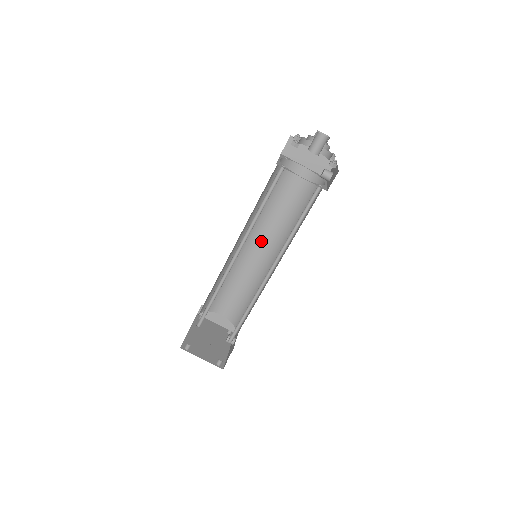
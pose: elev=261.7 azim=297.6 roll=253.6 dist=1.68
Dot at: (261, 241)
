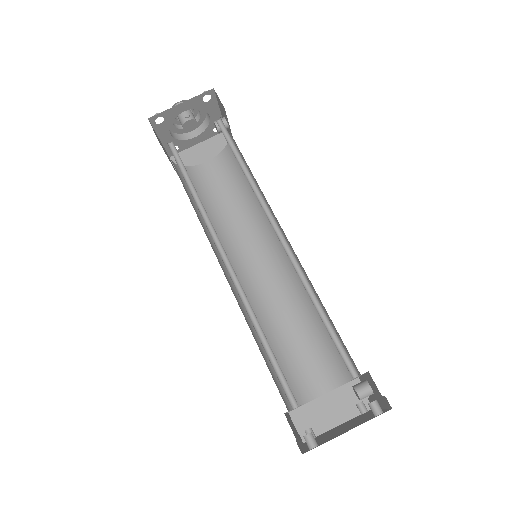
Dot at: (254, 259)
